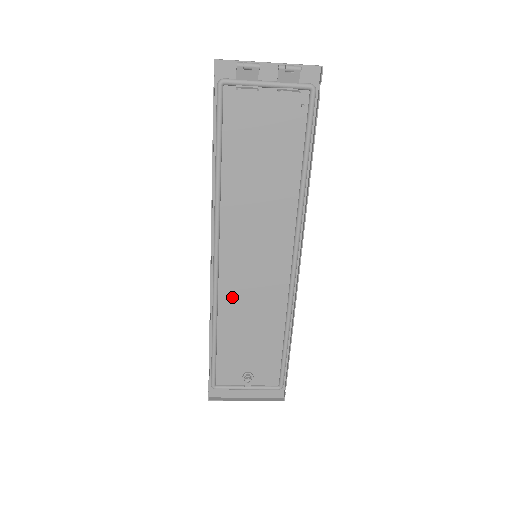
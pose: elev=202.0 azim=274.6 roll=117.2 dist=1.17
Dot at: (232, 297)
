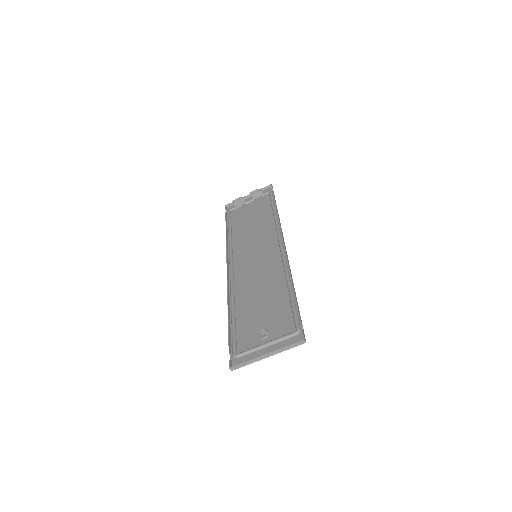
Dot at: (244, 284)
